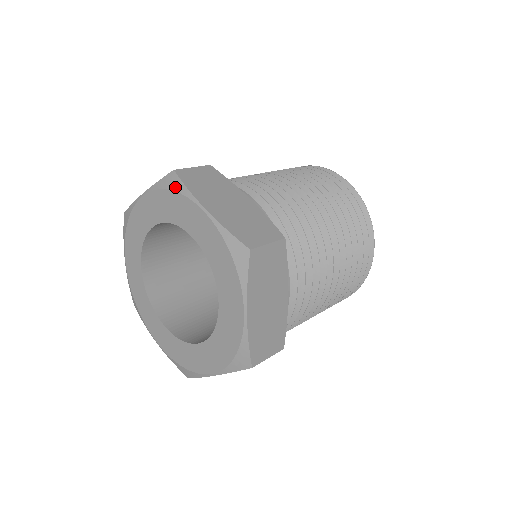
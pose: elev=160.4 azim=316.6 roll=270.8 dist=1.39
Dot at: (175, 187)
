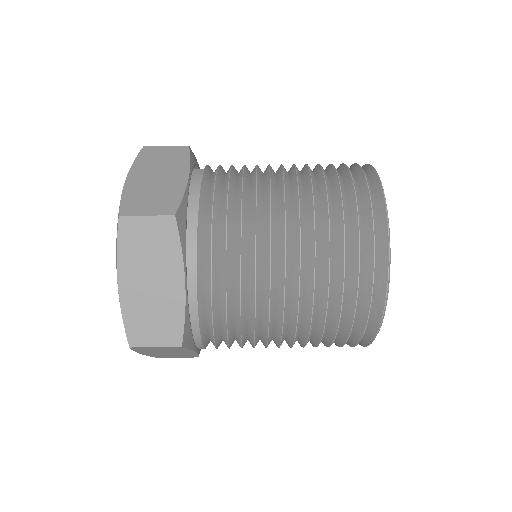
Dot at: occluded
